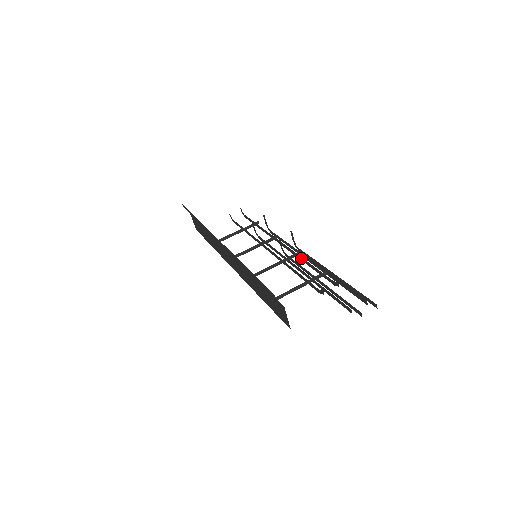
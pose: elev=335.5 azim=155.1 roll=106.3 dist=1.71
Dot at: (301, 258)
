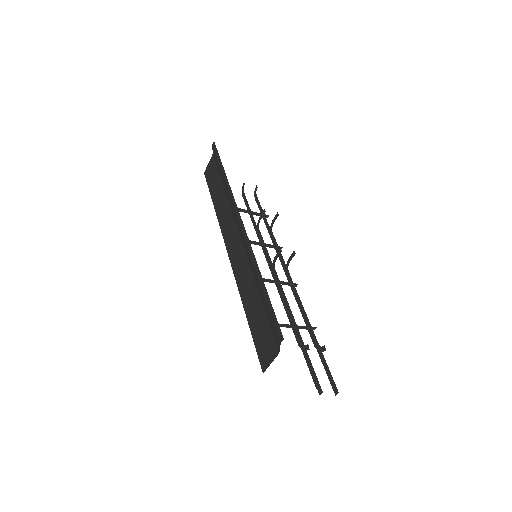
Dot at: (295, 291)
